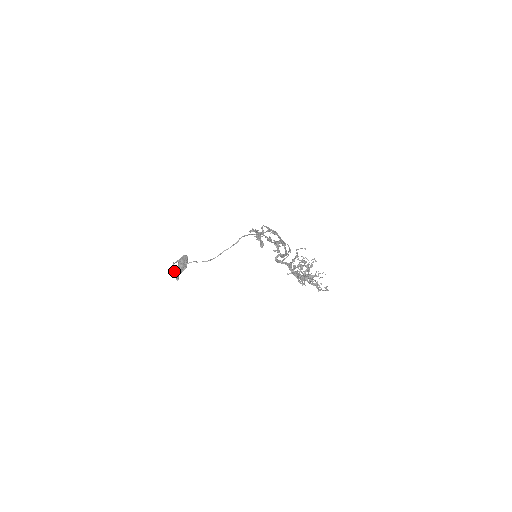
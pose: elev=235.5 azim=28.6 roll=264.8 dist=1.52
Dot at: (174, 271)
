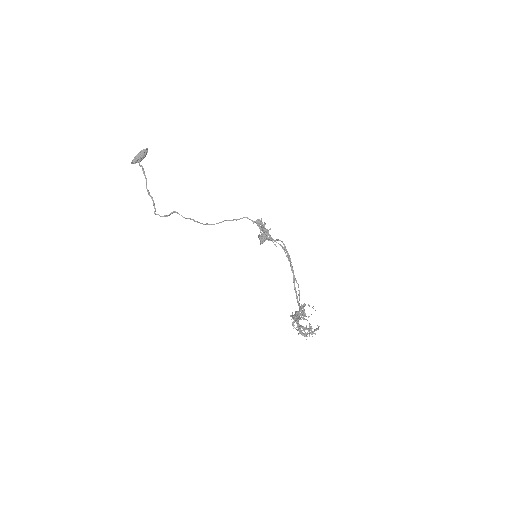
Dot at: (151, 196)
